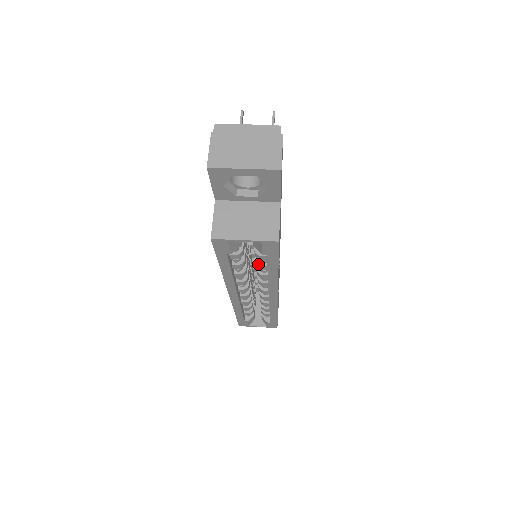
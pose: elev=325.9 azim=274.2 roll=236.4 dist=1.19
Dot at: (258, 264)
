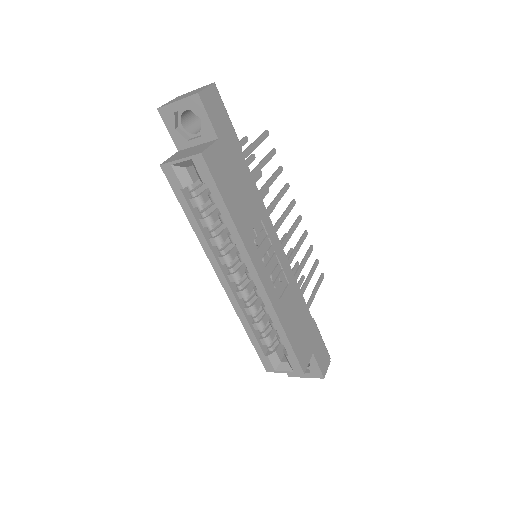
Dot at: (218, 215)
